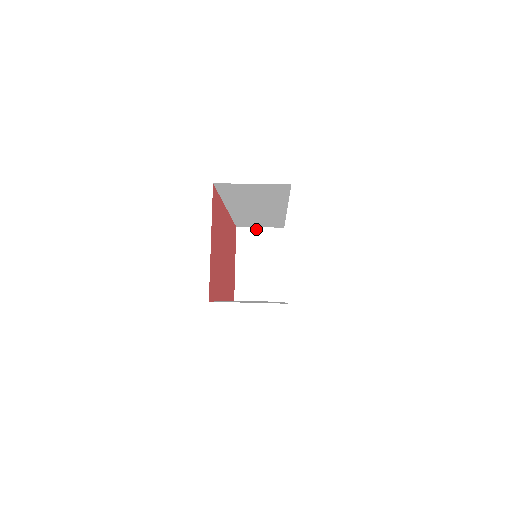
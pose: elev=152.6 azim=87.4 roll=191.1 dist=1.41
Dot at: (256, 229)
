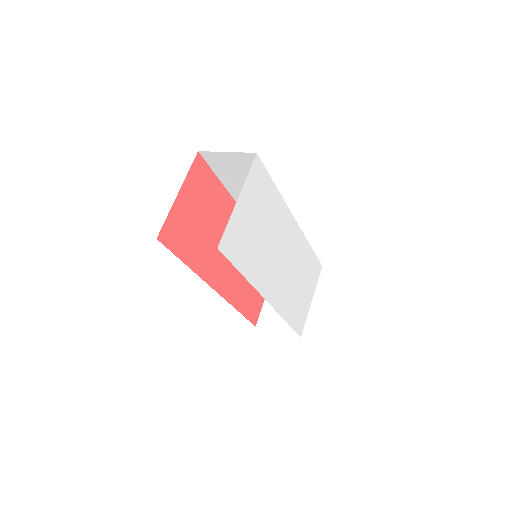
Dot at: occluded
